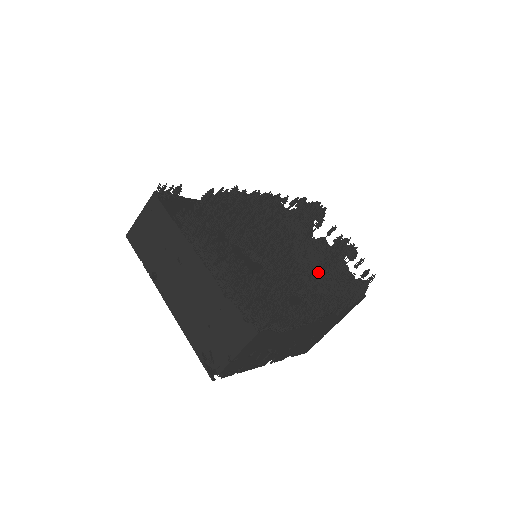
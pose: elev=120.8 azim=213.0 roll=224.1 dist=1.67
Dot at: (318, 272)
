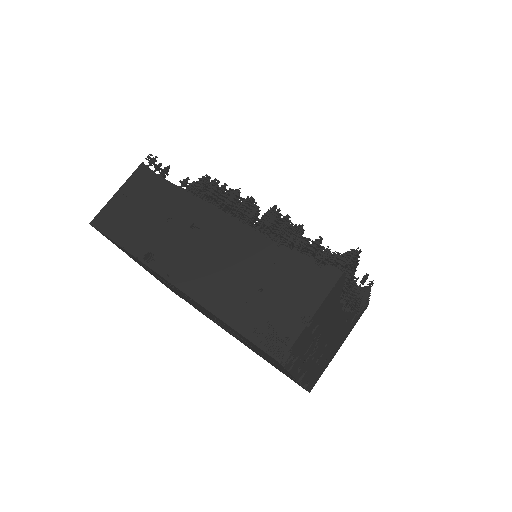
Dot at: occluded
